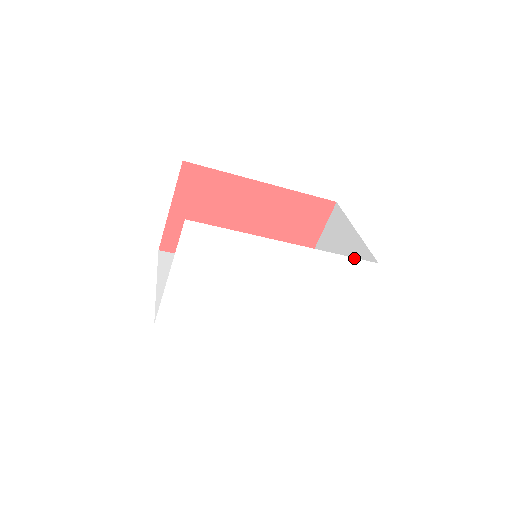
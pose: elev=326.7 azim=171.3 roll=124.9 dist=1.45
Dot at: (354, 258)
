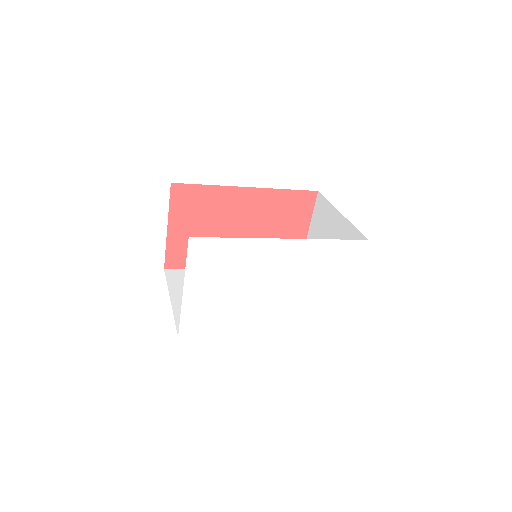
Dot at: (346, 240)
